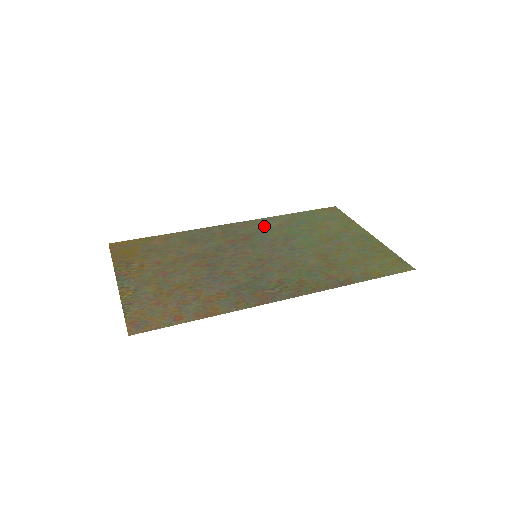
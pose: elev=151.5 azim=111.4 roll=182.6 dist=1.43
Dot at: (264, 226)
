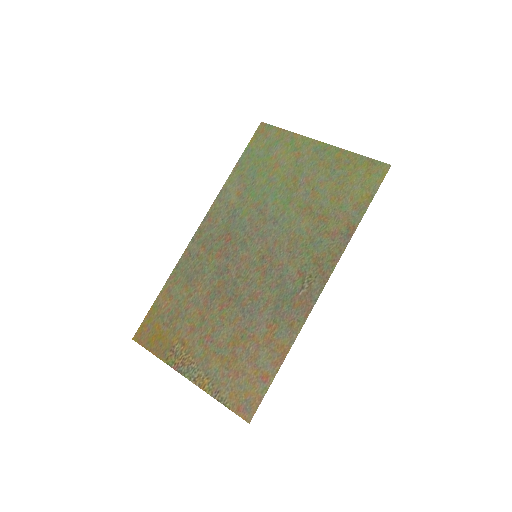
Dot at: (228, 208)
